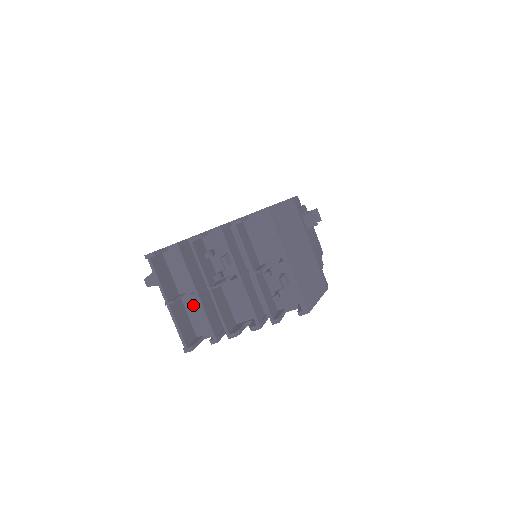
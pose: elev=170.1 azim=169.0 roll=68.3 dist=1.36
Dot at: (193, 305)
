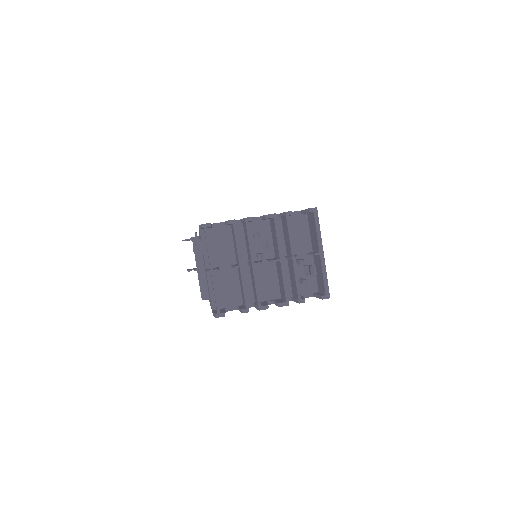
Dot at: (223, 279)
